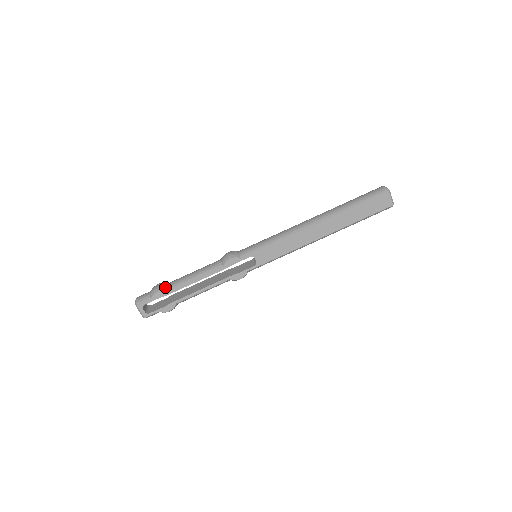
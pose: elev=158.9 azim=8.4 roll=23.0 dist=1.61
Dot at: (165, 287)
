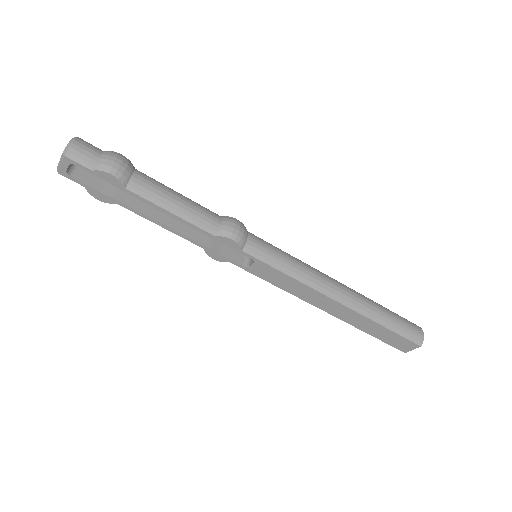
Dot at: (126, 177)
